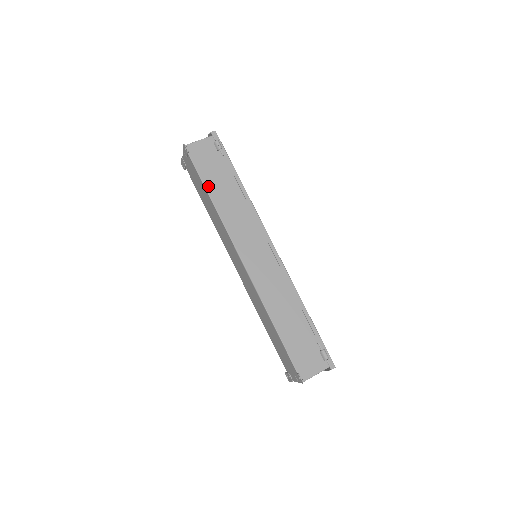
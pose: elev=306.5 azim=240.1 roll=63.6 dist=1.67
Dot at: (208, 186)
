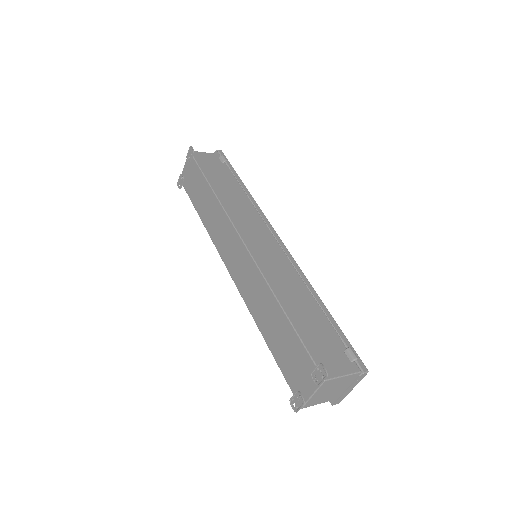
Dot at: (210, 180)
